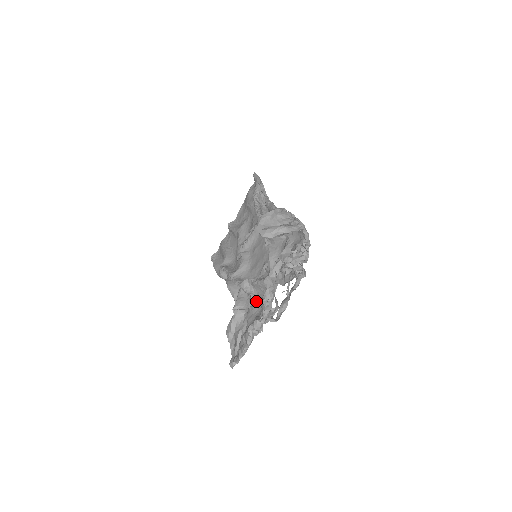
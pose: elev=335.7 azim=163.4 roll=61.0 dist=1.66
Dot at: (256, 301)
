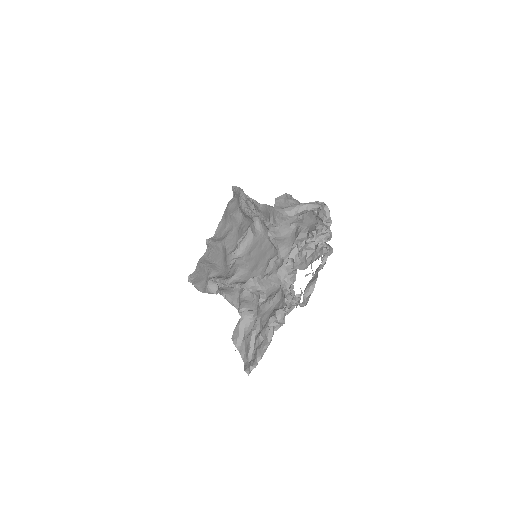
Dot at: (267, 298)
